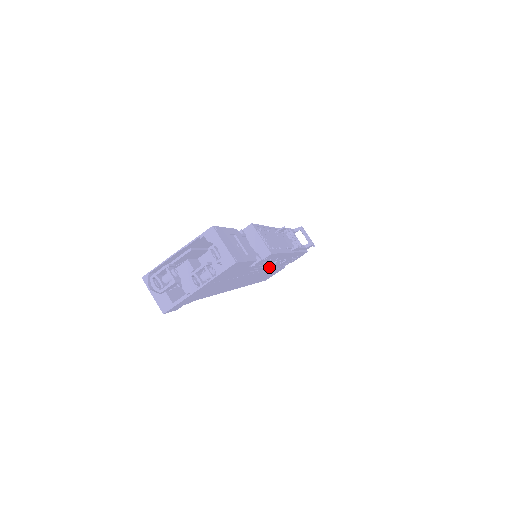
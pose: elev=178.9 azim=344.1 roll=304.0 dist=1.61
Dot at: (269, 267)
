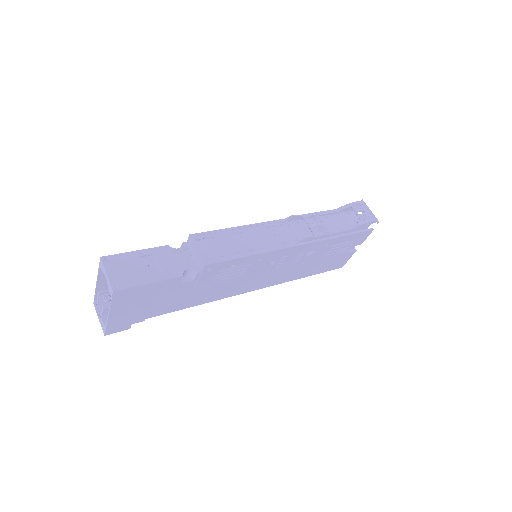
Dot at: (277, 265)
